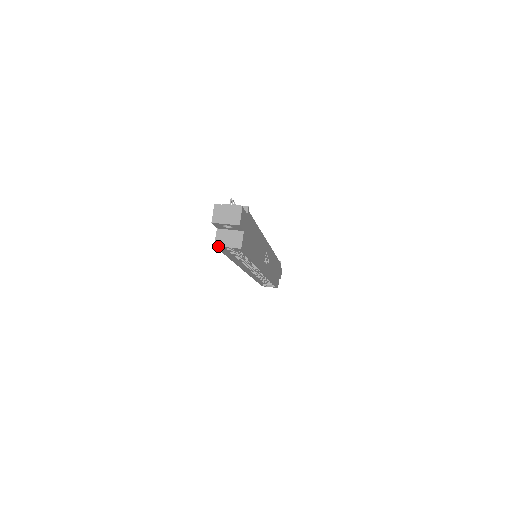
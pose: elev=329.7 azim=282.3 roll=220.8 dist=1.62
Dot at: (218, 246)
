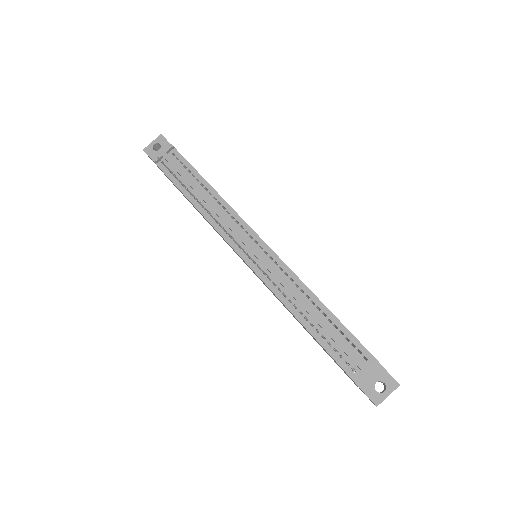
Dot at: occluded
